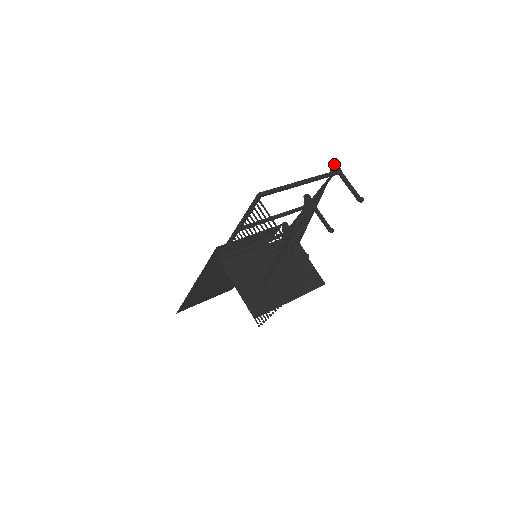
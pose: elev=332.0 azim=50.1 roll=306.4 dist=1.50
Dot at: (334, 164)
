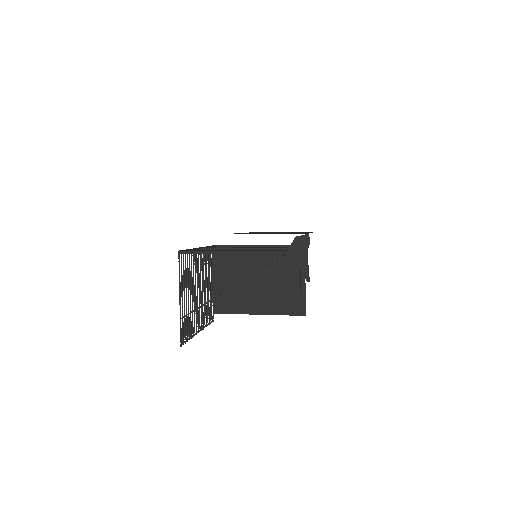
Dot at: (296, 242)
